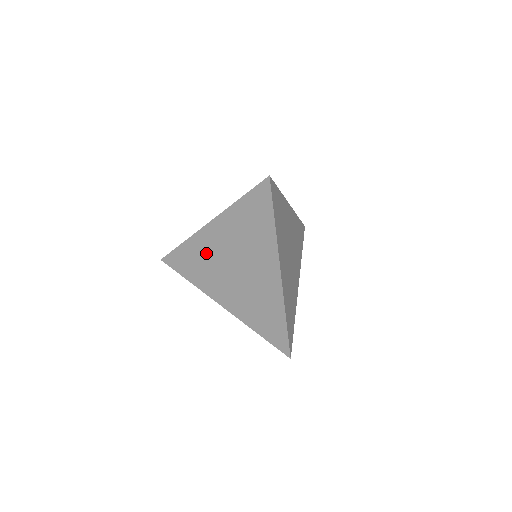
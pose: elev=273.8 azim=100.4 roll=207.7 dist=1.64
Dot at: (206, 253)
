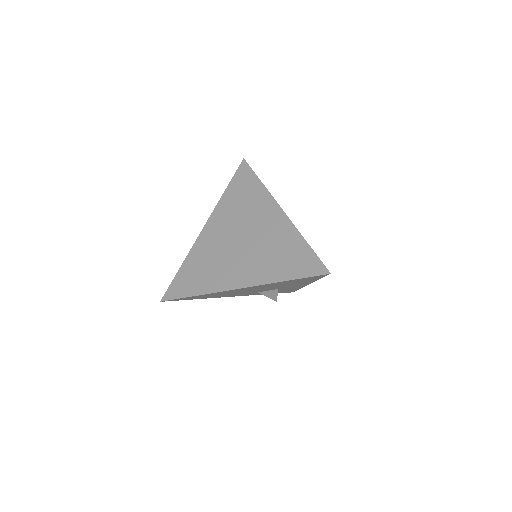
Dot at: (208, 252)
